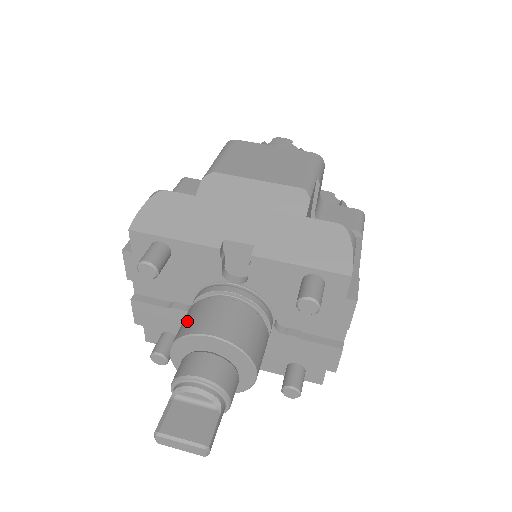
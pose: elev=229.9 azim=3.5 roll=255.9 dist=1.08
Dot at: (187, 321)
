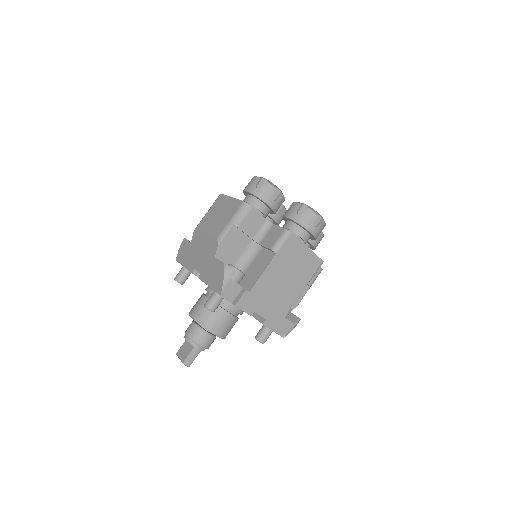
Dot at: occluded
